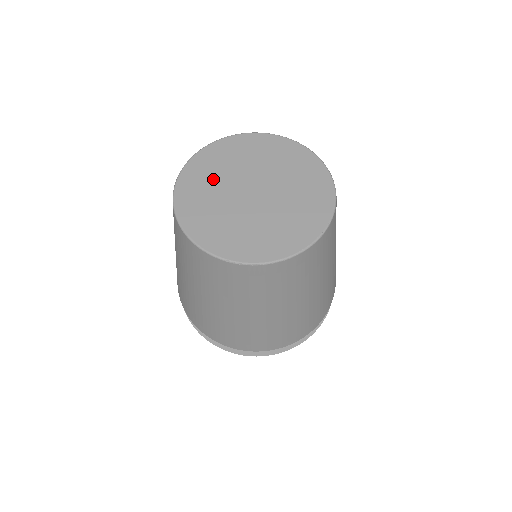
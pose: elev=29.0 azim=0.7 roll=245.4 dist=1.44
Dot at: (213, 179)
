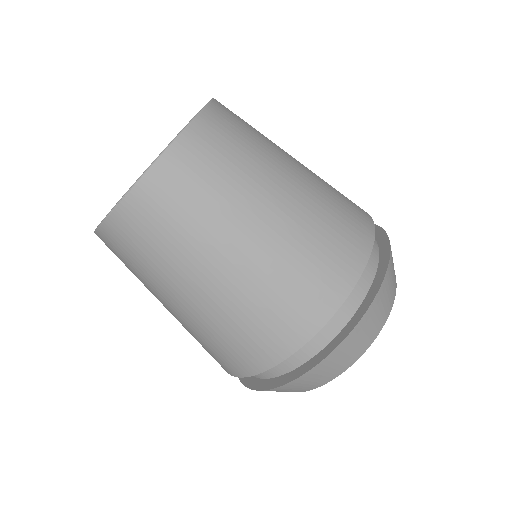
Dot at: occluded
